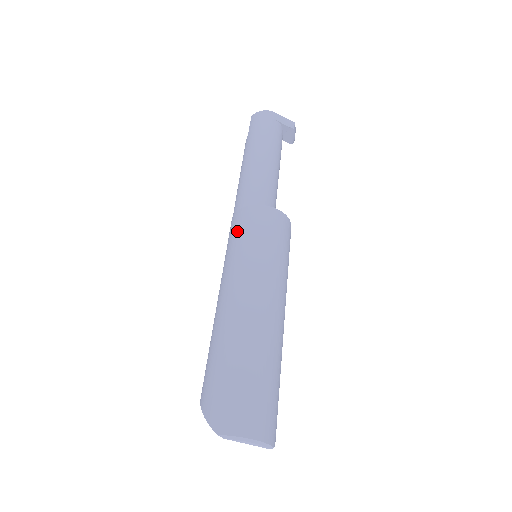
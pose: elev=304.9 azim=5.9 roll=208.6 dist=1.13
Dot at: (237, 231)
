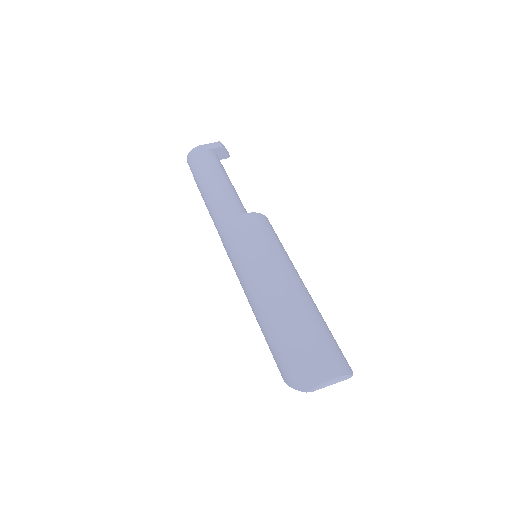
Dot at: (230, 249)
